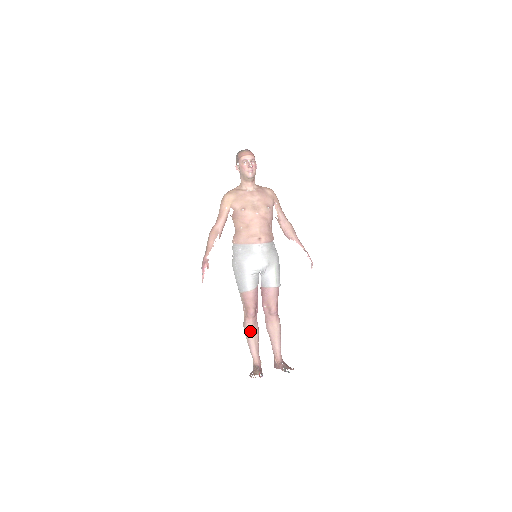
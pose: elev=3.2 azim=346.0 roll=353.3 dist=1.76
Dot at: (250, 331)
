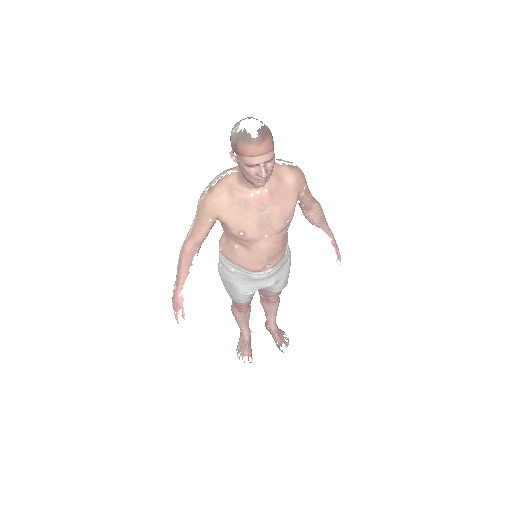
Dot at: (240, 319)
